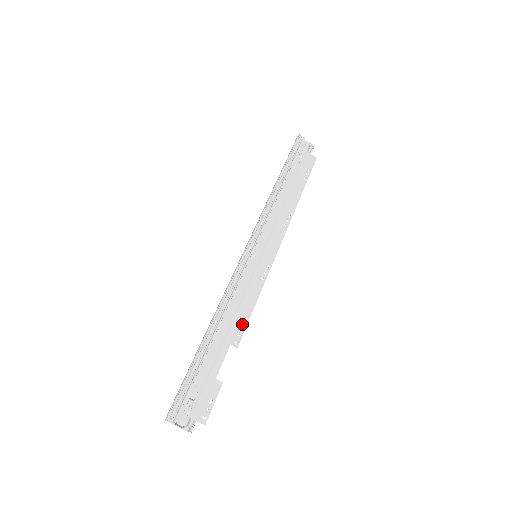
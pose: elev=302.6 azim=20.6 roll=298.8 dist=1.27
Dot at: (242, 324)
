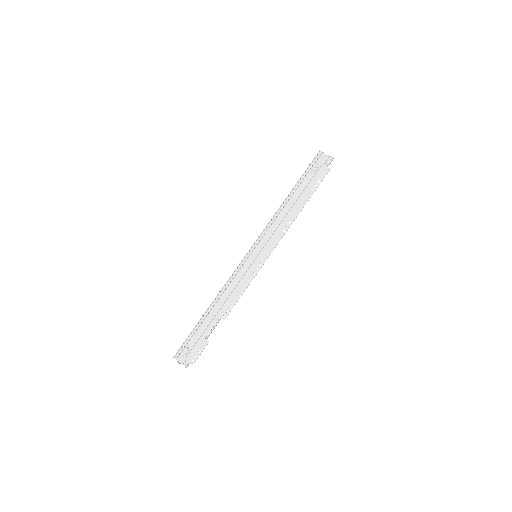
Dot at: (231, 305)
